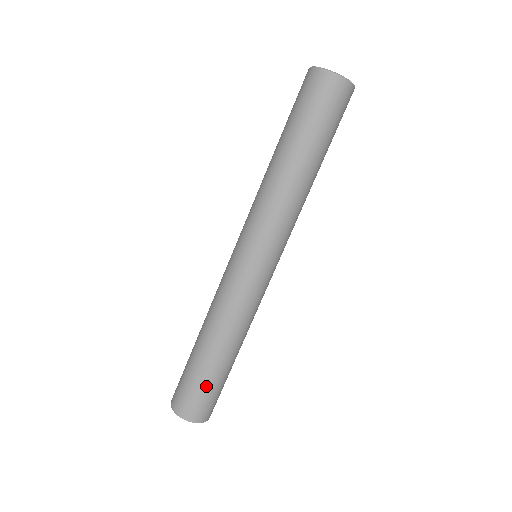
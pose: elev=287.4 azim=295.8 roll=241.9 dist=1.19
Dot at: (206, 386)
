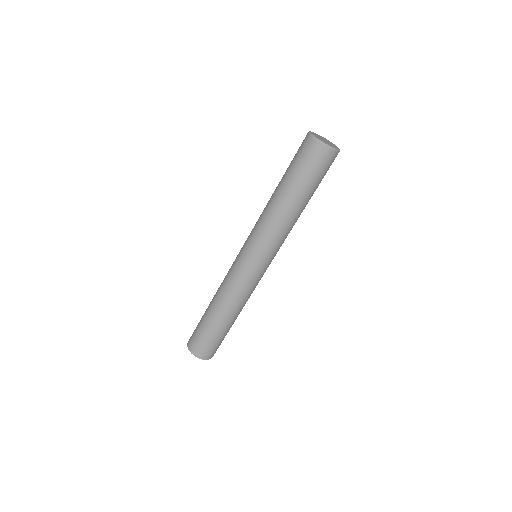
Dot at: (202, 330)
